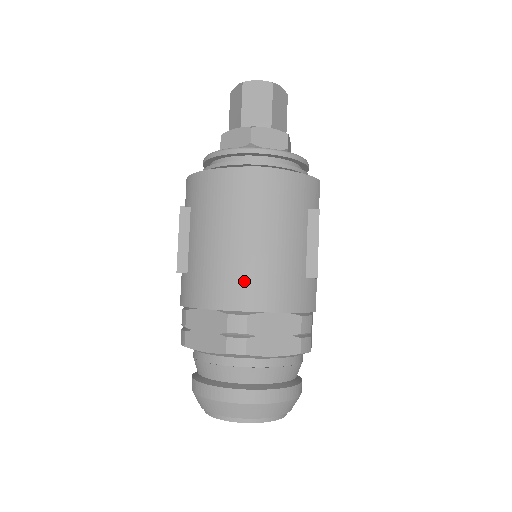
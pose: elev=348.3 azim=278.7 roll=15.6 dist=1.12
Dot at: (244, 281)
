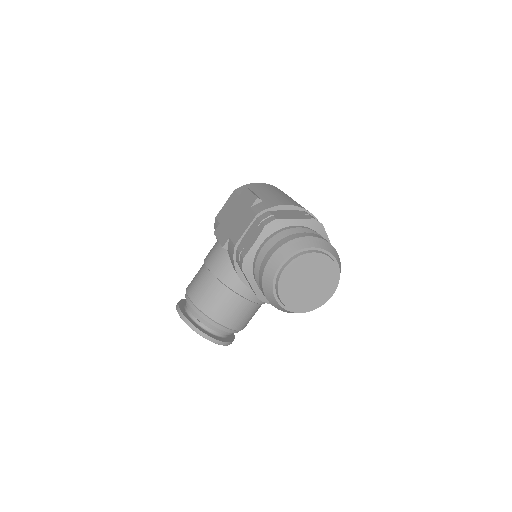
Dot at: occluded
